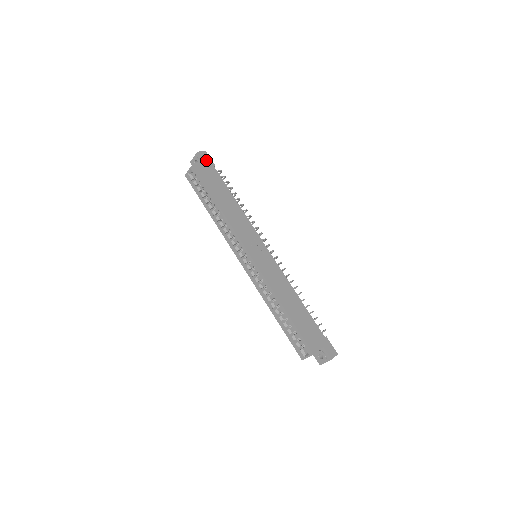
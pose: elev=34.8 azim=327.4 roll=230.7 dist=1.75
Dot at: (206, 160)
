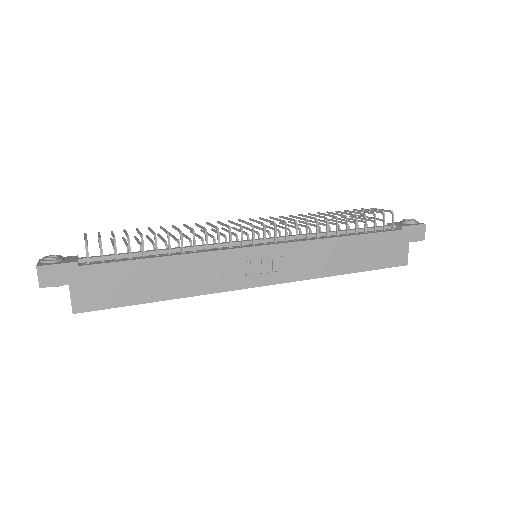
Dot at: (62, 277)
